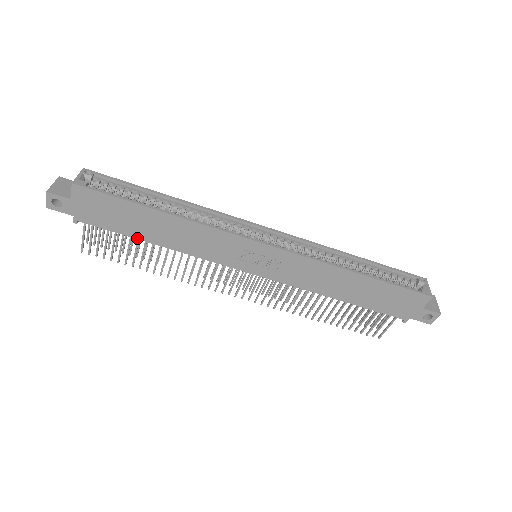
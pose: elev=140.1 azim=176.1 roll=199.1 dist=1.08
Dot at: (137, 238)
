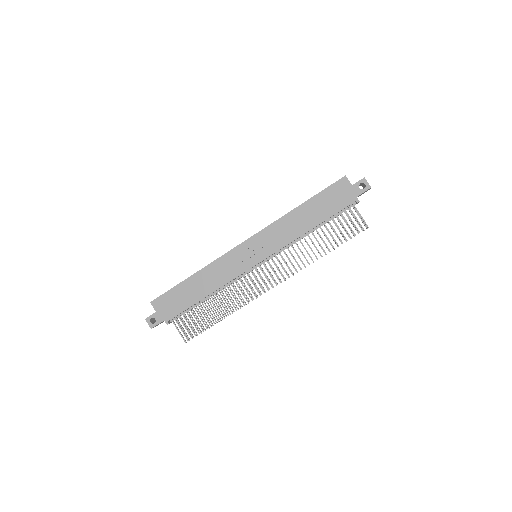
Dot at: (197, 302)
